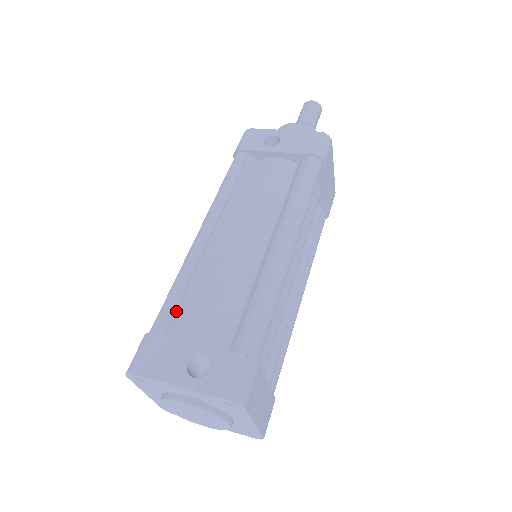
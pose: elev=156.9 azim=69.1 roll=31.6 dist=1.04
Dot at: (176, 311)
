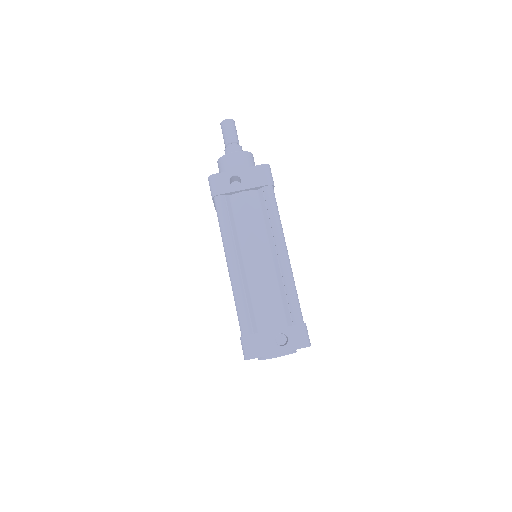
Dot at: (249, 317)
